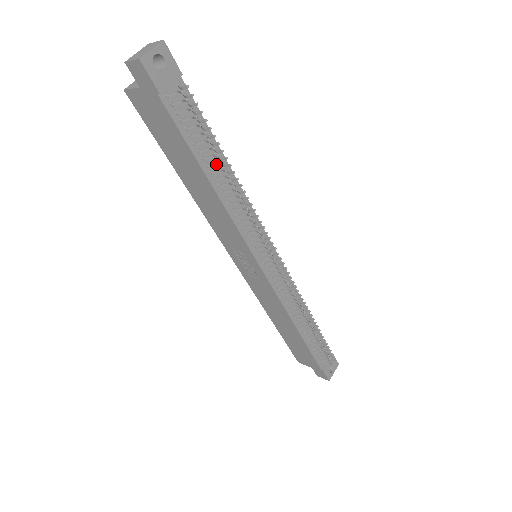
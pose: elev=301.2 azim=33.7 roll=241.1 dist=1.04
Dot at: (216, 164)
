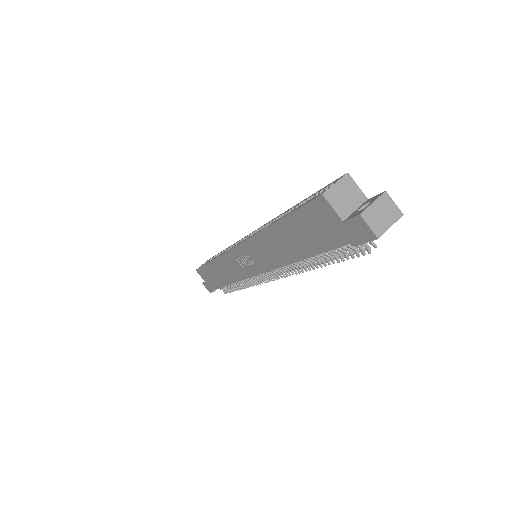
Dot at: (320, 259)
